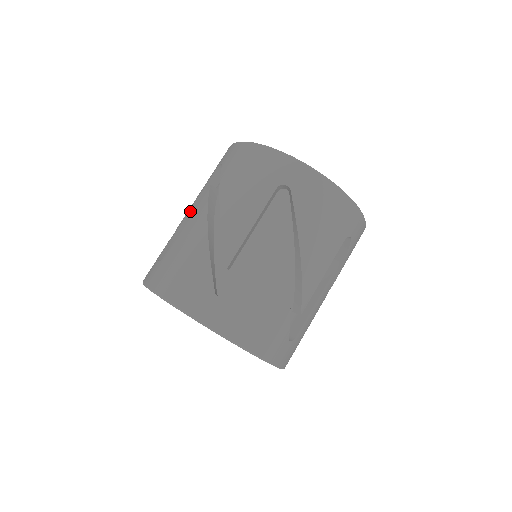
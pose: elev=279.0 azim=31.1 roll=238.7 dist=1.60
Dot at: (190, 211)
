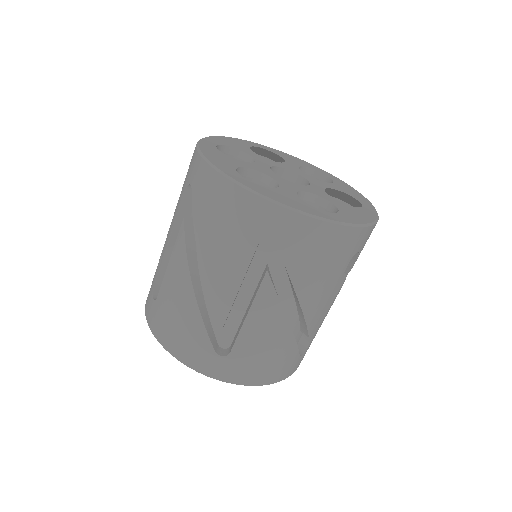
Dot at: (170, 240)
